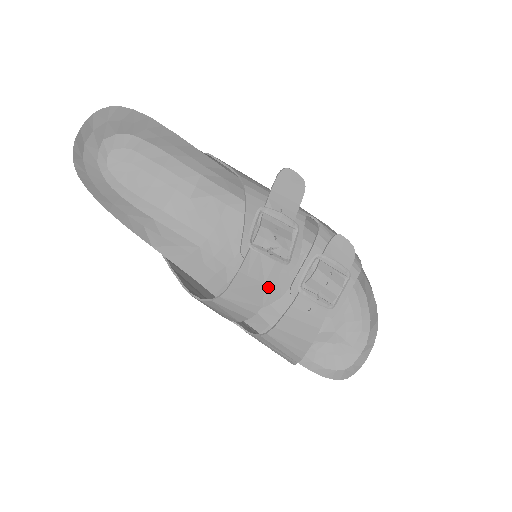
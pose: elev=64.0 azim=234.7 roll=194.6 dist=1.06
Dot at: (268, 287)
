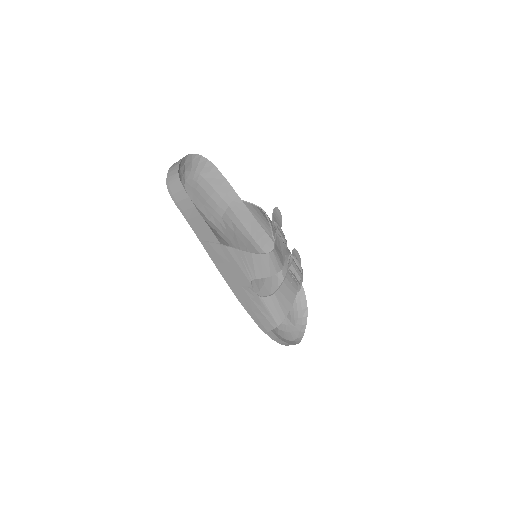
Dot at: (283, 258)
